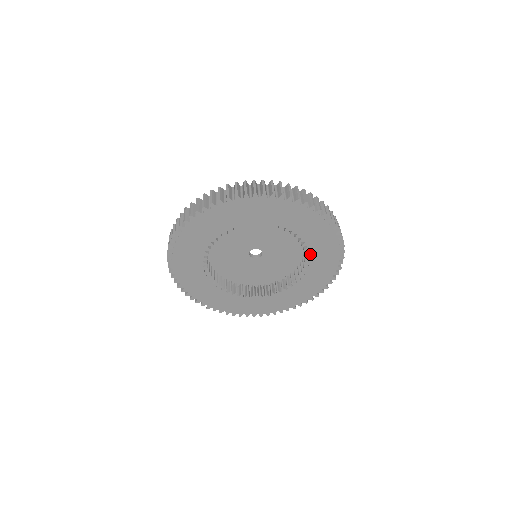
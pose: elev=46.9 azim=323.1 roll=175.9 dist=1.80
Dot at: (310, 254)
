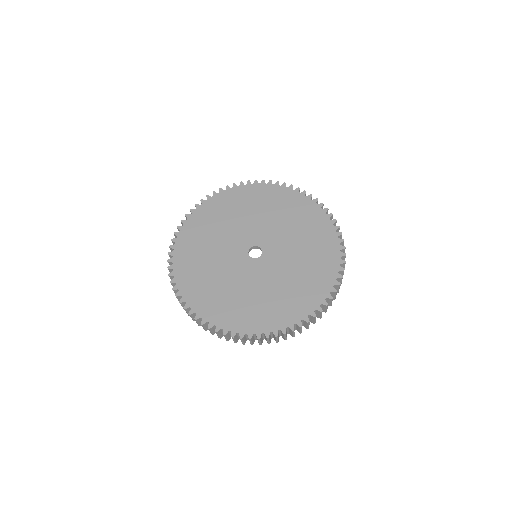
Dot at: occluded
